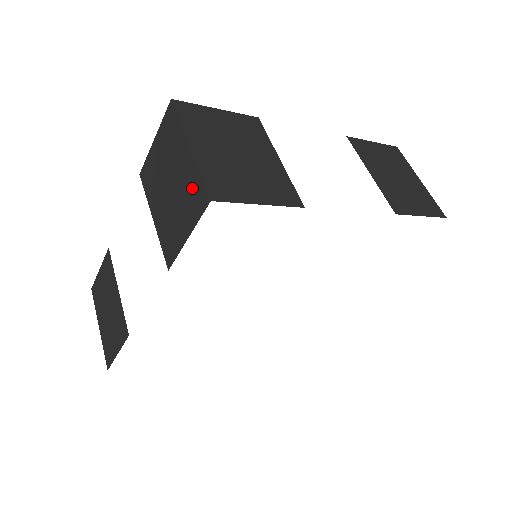
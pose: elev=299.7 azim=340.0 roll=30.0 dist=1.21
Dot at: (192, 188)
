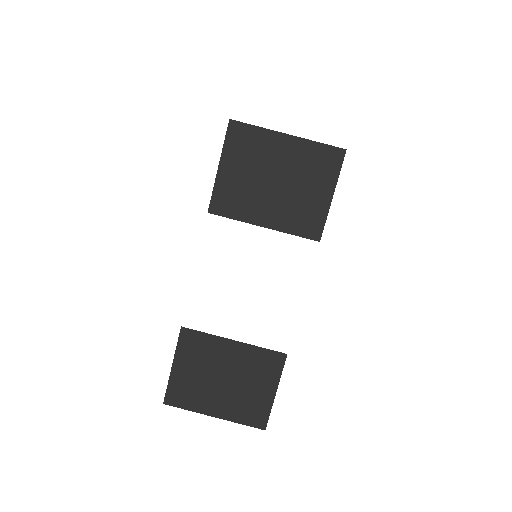
Dot at: (314, 159)
